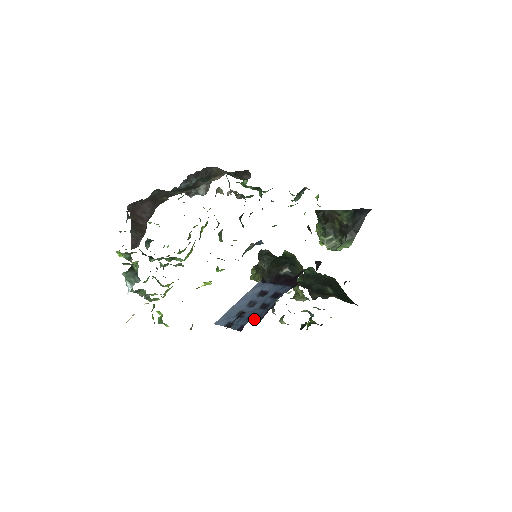
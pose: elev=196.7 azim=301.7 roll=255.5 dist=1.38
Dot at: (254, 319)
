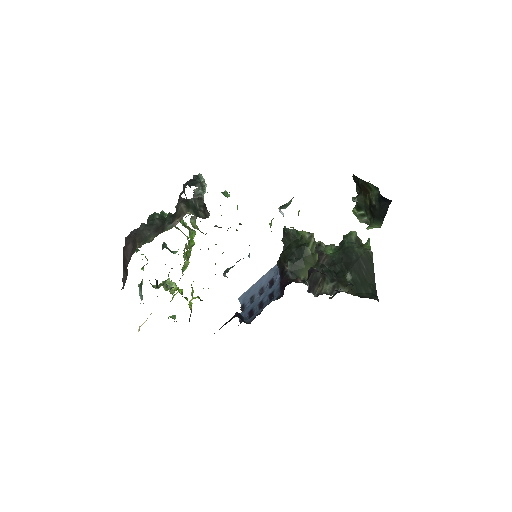
Dot at: (247, 319)
